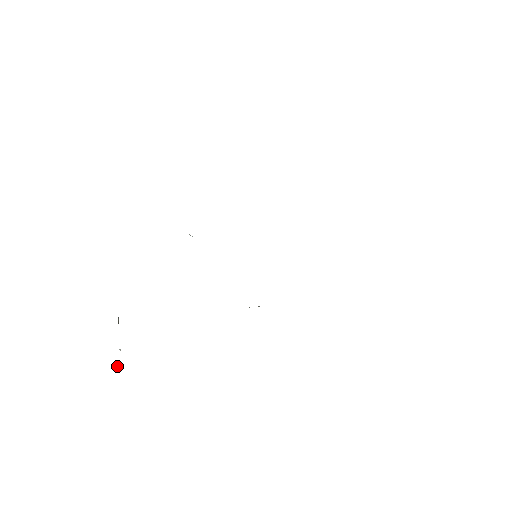
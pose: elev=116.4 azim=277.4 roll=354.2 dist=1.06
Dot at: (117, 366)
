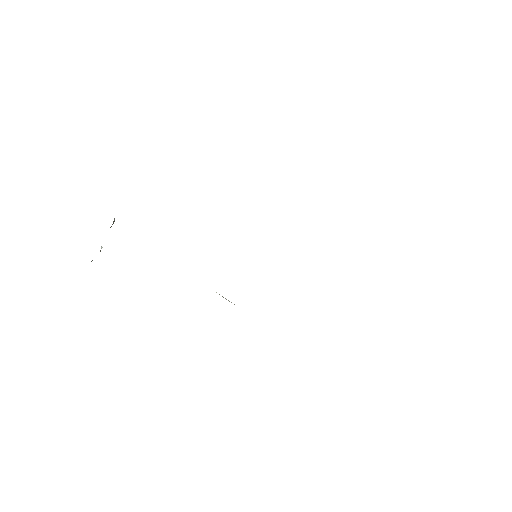
Dot at: (92, 260)
